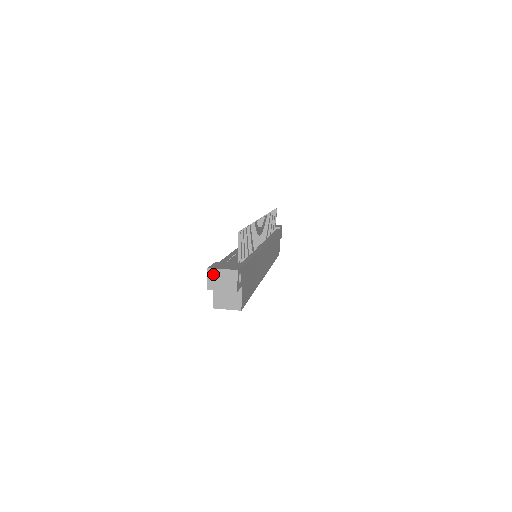
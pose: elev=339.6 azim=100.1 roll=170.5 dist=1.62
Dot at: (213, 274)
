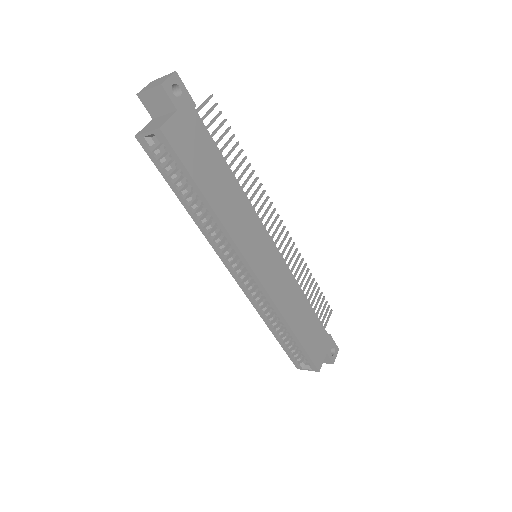
Dot at: (152, 83)
